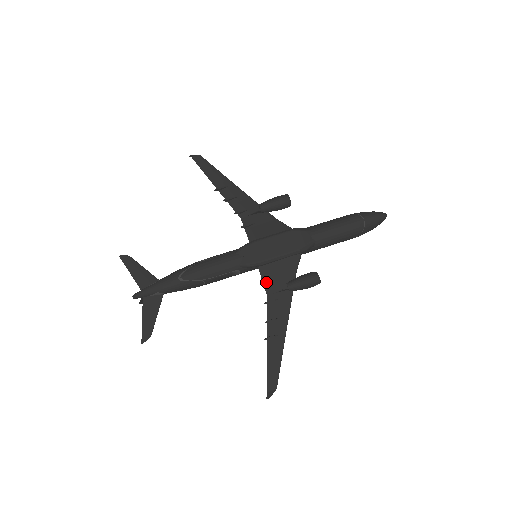
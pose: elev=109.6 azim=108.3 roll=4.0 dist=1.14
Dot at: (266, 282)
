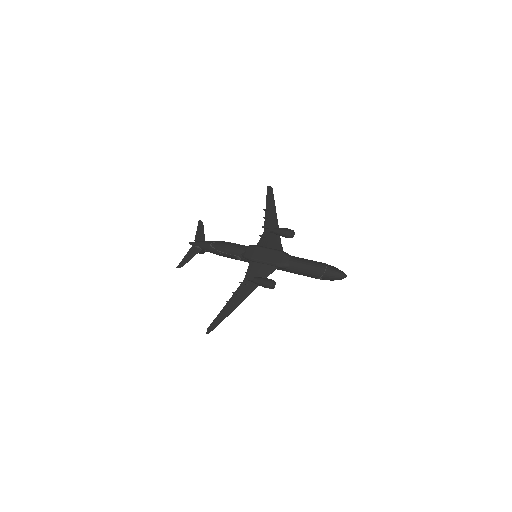
Dot at: (248, 272)
